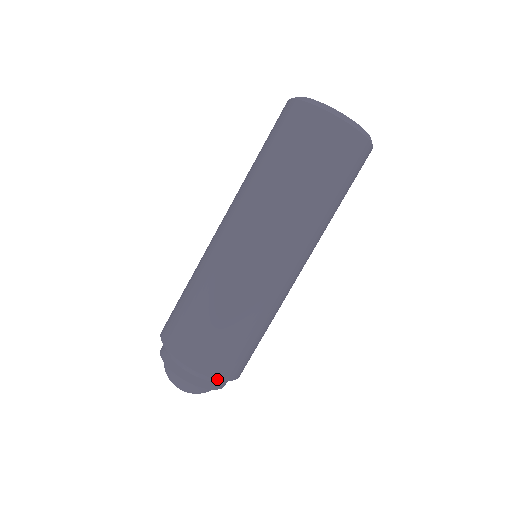
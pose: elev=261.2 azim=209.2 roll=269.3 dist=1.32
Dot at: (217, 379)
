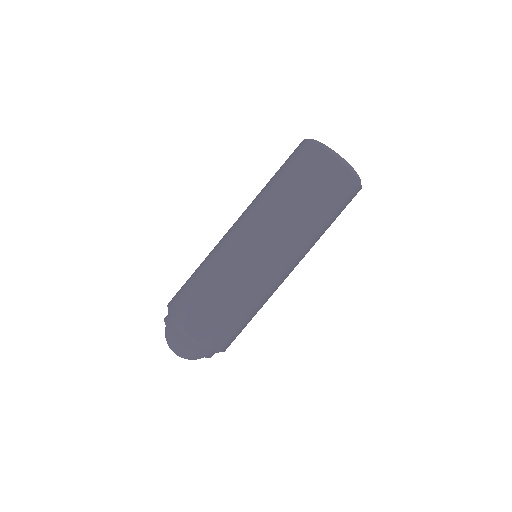
Dot at: (213, 349)
